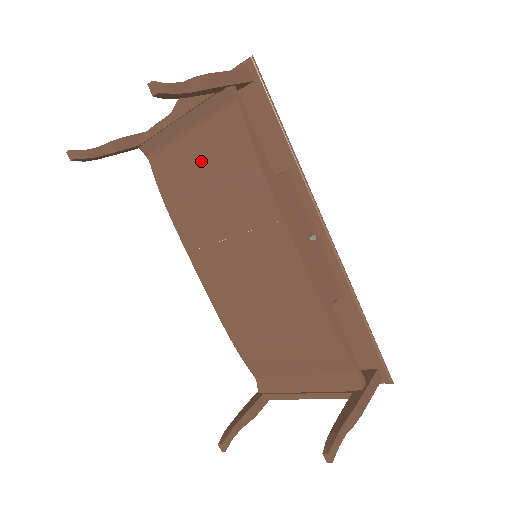
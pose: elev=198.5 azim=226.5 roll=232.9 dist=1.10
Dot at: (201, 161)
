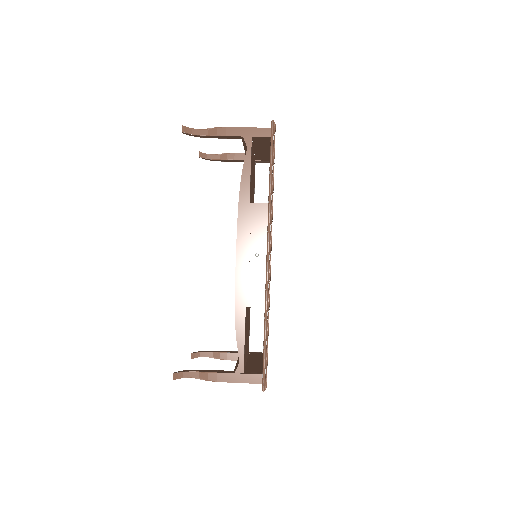
Dot at: occluded
